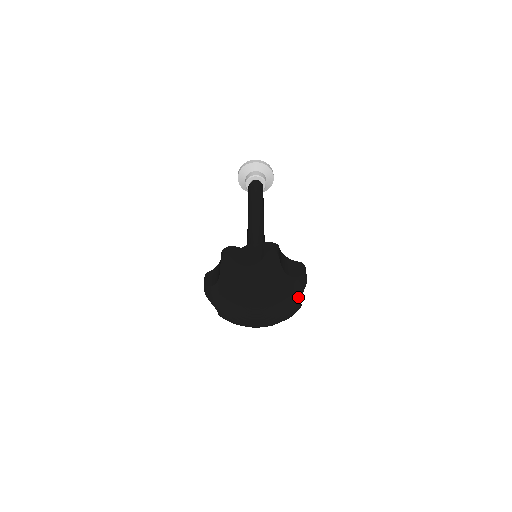
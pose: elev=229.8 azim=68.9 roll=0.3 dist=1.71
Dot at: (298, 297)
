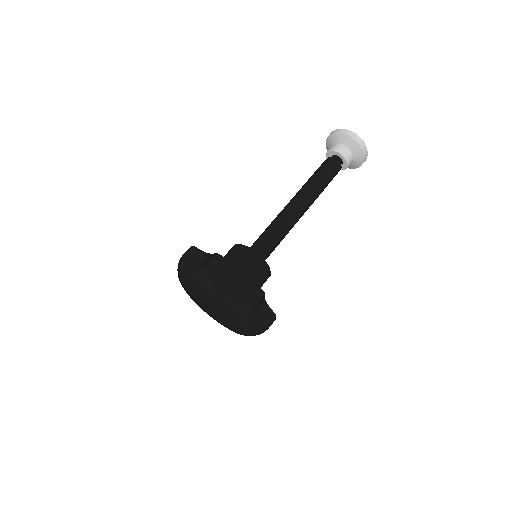
Dot at: (244, 321)
